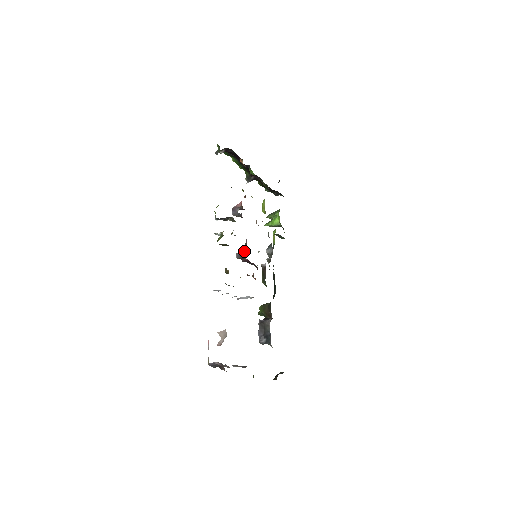
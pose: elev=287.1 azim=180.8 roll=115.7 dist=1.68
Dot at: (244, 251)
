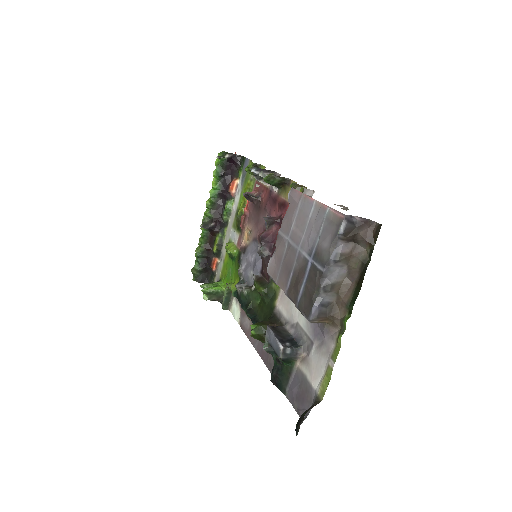
Dot at: (274, 217)
